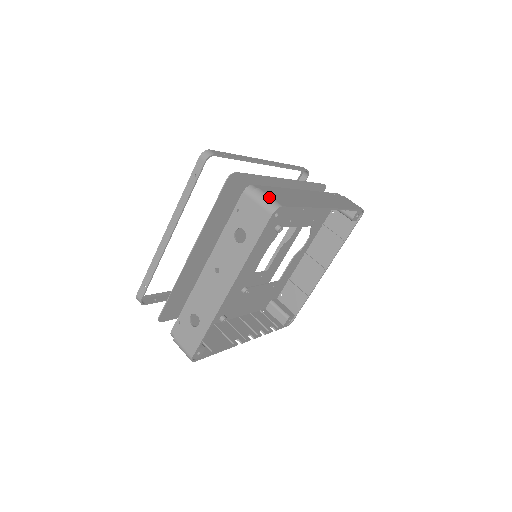
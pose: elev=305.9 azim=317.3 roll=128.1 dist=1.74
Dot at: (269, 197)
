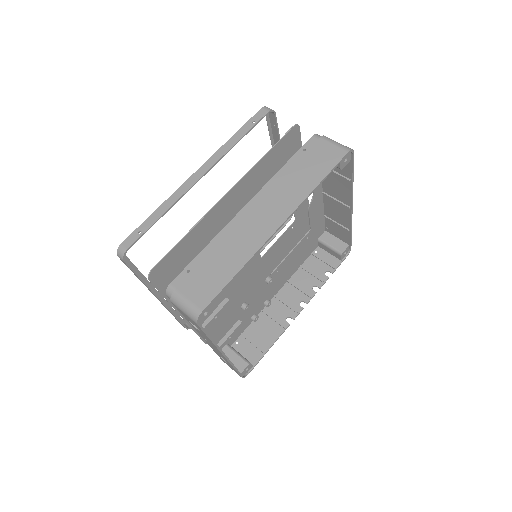
Dot at: (187, 302)
